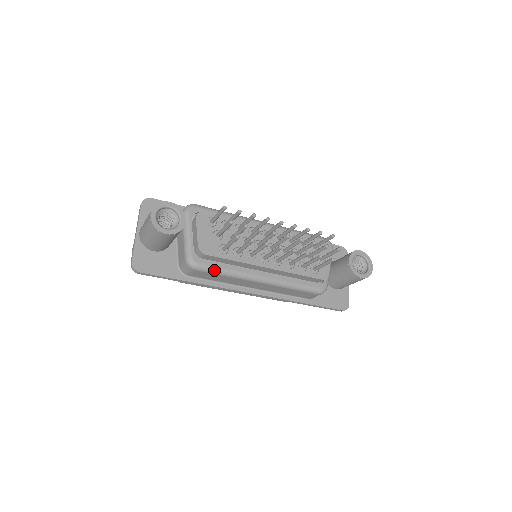
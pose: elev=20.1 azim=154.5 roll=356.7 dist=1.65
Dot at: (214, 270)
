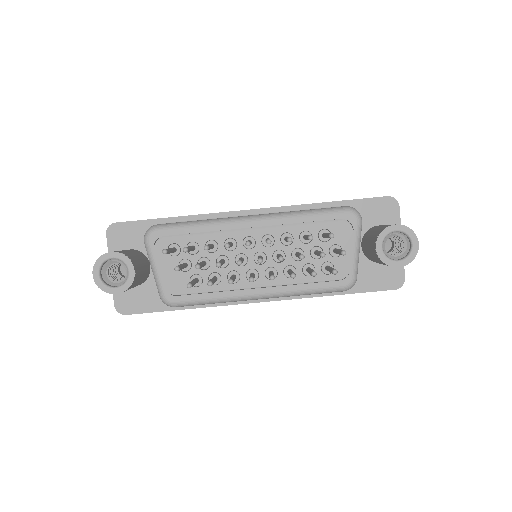
Dot at: (195, 303)
